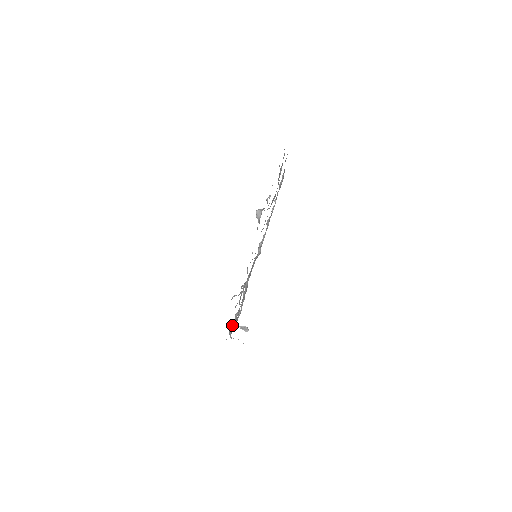
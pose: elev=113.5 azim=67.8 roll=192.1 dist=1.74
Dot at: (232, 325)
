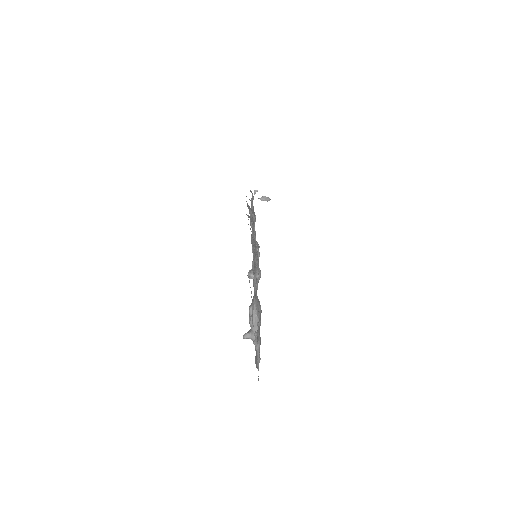
Dot at: occluded
